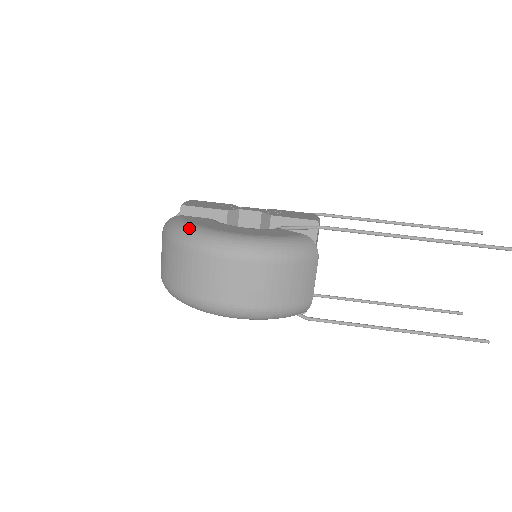
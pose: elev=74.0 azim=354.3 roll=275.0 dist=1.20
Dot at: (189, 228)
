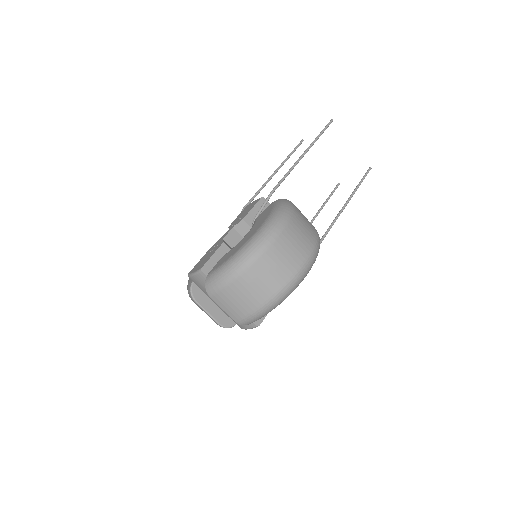
Dot at: (235, 258)
